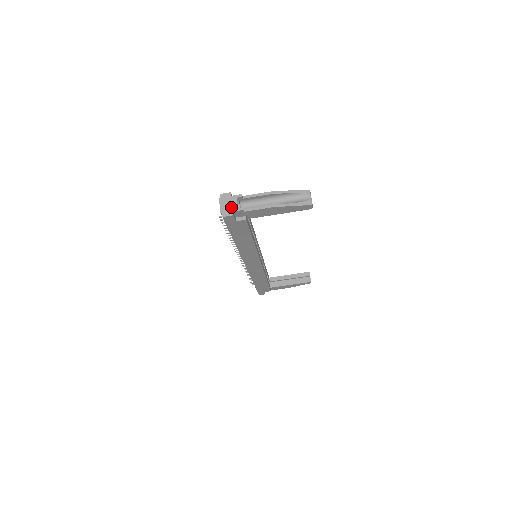
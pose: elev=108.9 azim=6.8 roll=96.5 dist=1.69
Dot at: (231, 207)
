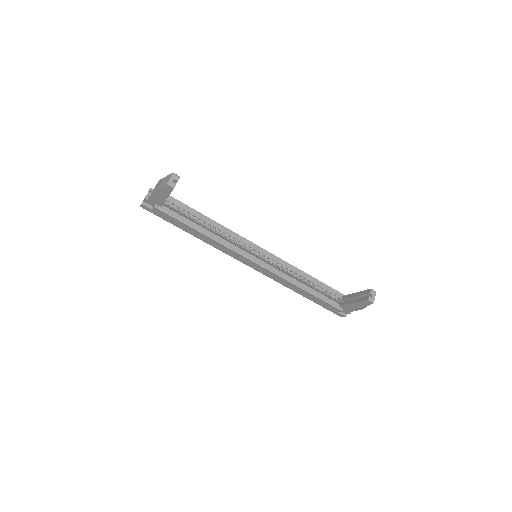
Dot at: occluded
